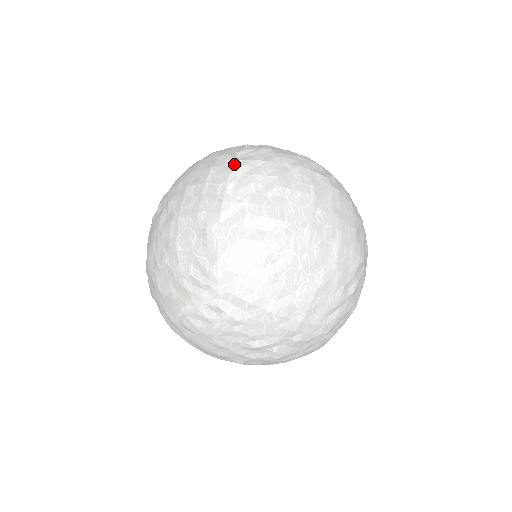
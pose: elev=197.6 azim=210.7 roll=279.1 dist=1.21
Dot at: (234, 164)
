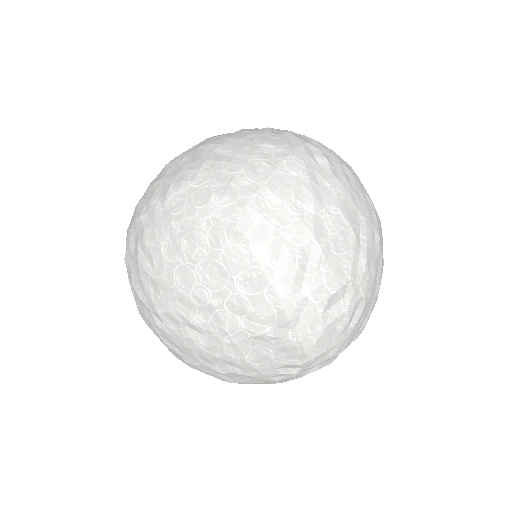
Dot at: (255, 253)
